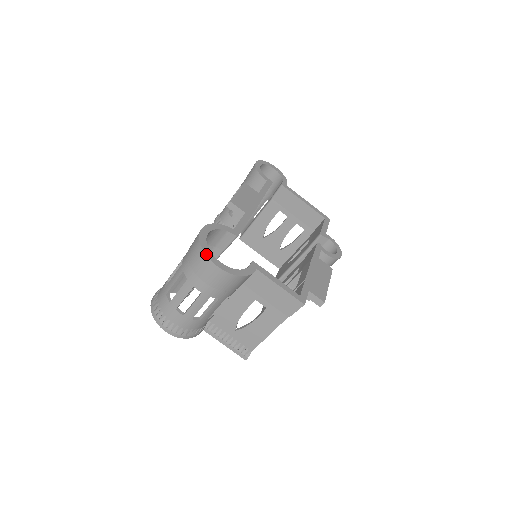
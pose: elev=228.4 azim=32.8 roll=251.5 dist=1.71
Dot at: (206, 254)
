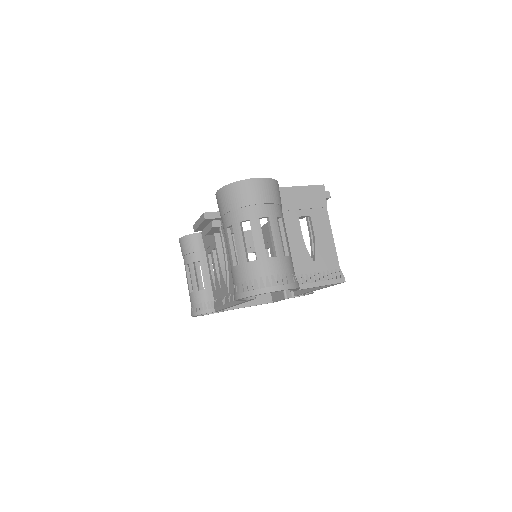
Dot at: (242, 180)
